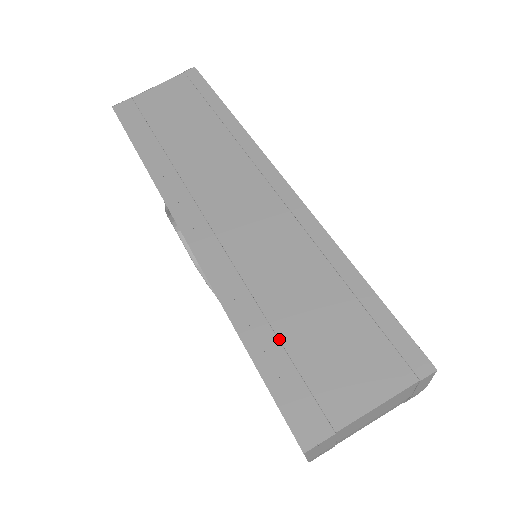
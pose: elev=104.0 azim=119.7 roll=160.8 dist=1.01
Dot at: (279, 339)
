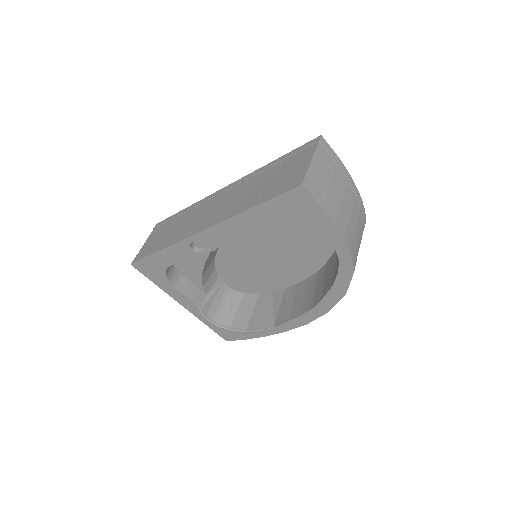
Dot at: (264, 193)
